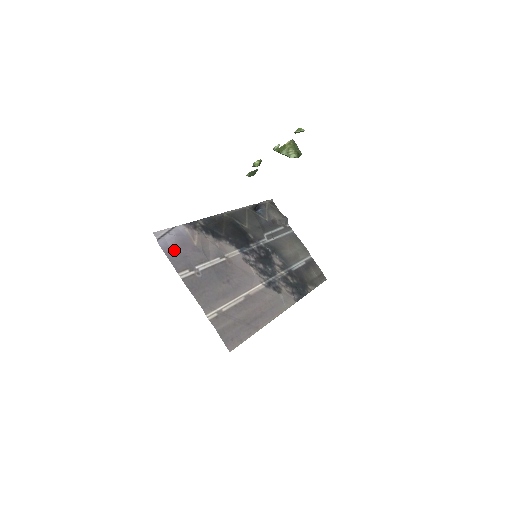
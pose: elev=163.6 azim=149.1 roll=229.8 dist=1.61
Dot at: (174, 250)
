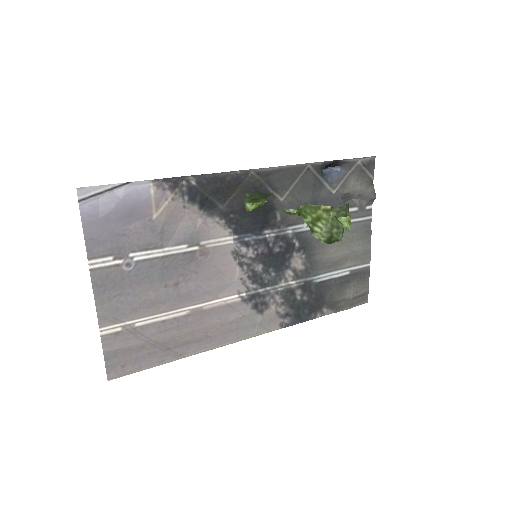
Dot at: (105, 221)
